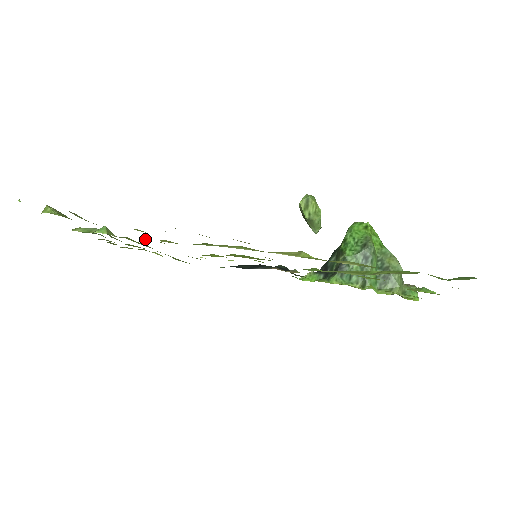
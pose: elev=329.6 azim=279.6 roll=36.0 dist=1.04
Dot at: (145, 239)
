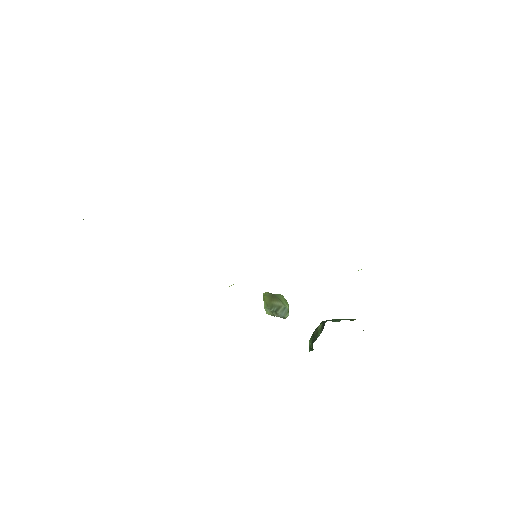
Dot at: occluded
